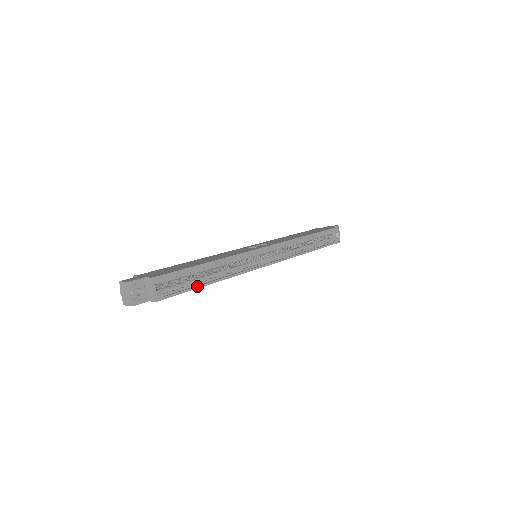
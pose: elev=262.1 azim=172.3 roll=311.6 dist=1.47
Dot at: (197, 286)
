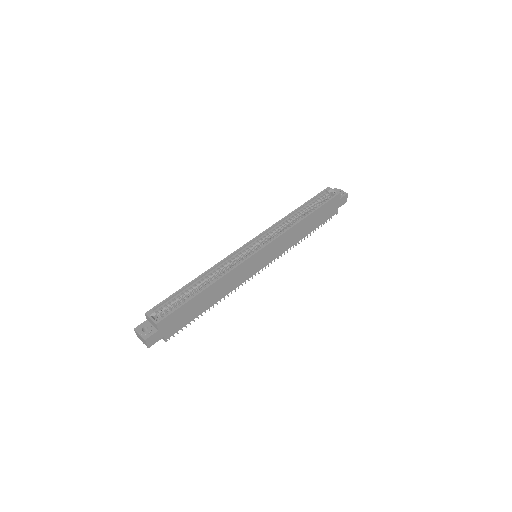
Dot at: (191, 298)
